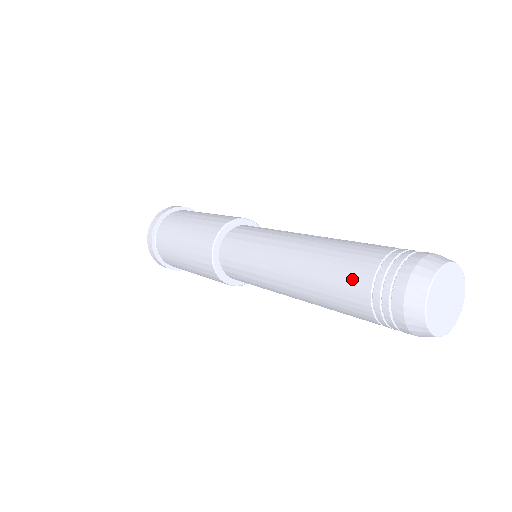
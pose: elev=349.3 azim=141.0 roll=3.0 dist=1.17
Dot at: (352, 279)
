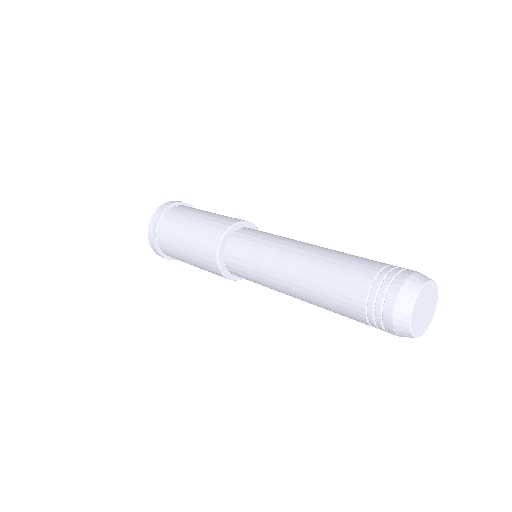
Dot at: (352, 318)
